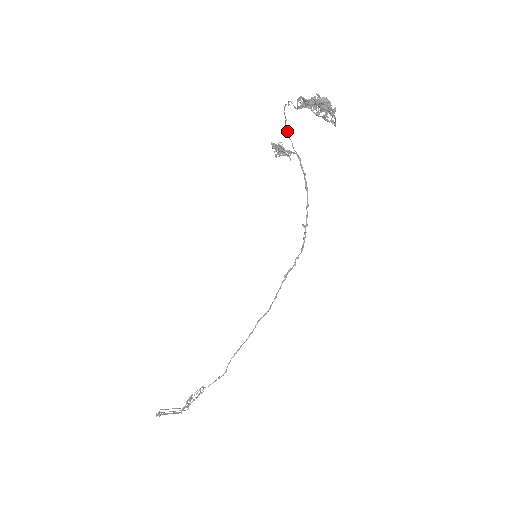
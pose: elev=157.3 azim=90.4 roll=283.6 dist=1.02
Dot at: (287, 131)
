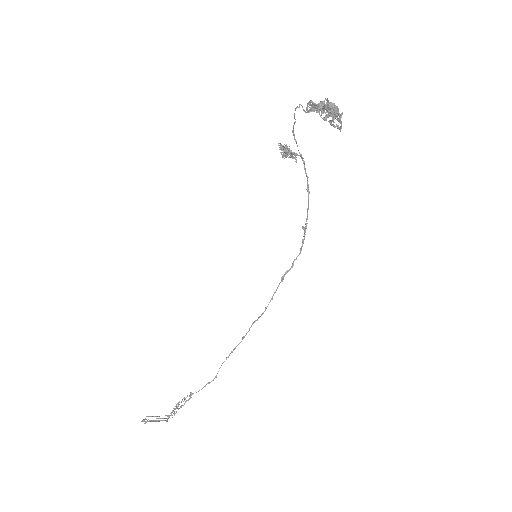
Dot at: (294, 134)
